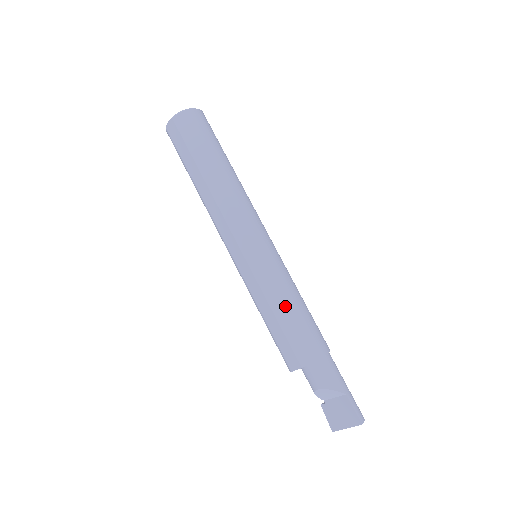
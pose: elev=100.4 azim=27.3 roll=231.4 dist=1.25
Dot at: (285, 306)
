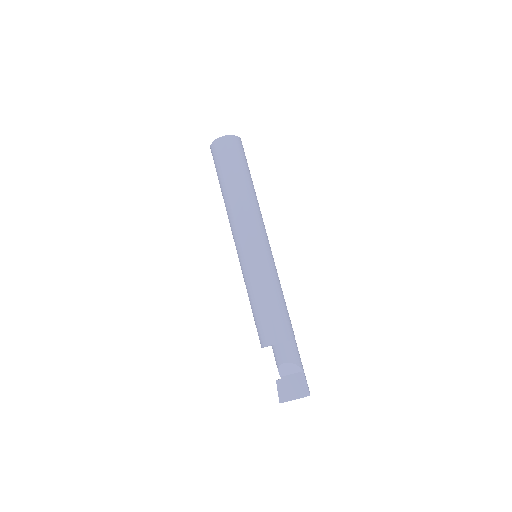
Dot at: (276, 295)
